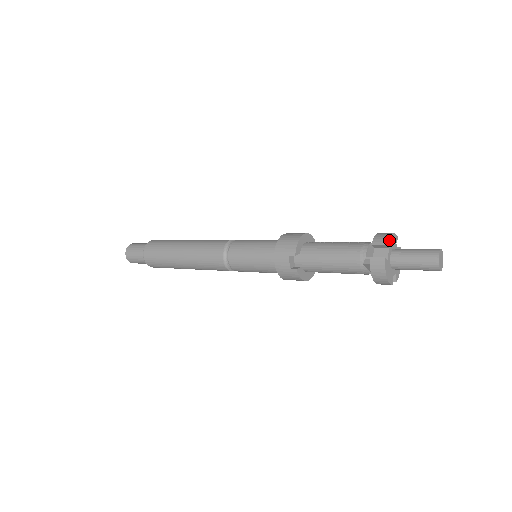
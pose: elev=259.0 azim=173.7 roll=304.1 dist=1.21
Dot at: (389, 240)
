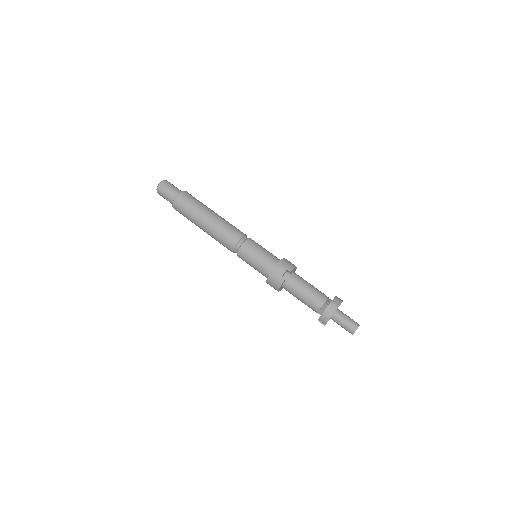
Dot at: occluded
